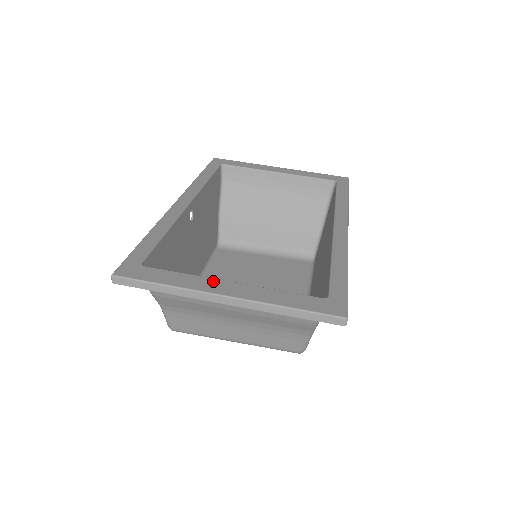
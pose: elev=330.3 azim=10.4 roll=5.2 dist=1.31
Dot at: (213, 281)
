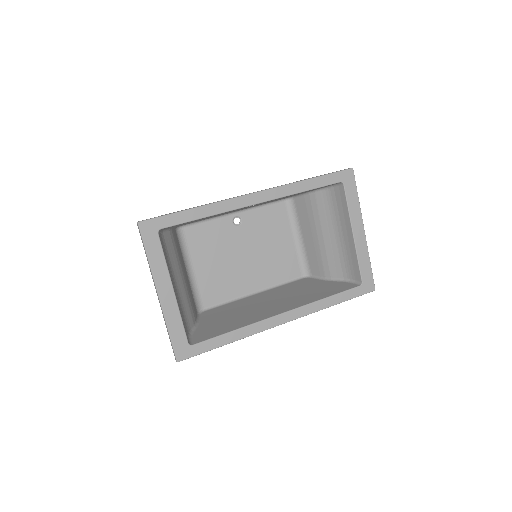
Dot at: (167, 280)
